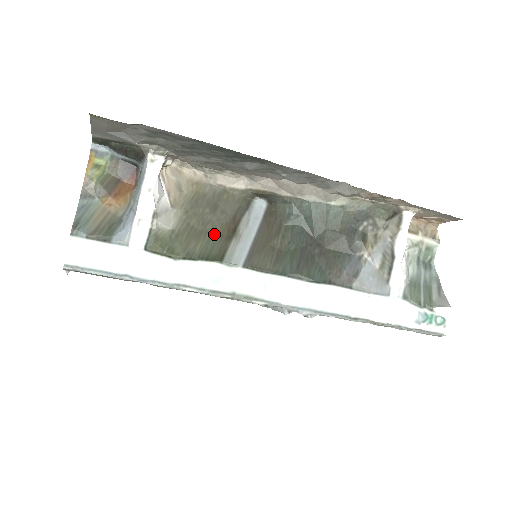
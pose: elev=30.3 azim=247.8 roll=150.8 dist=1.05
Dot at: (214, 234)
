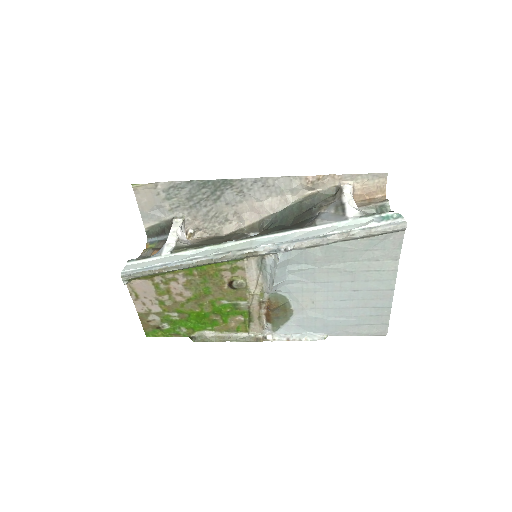
Dot at: occluded
